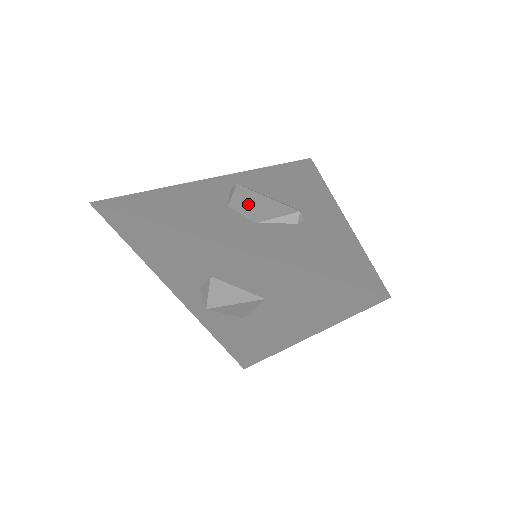
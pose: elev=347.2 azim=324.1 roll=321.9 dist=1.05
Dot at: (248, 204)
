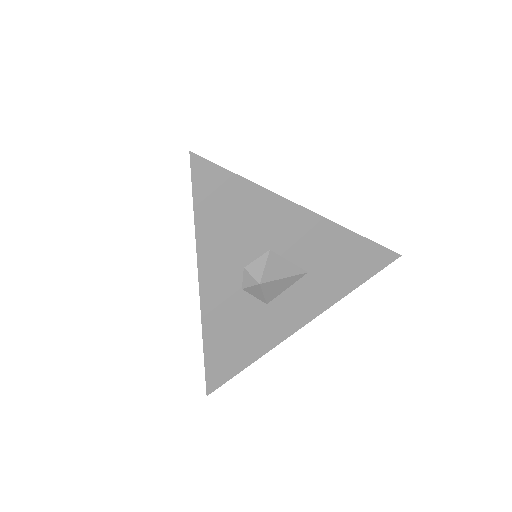
Dot at: occluded
